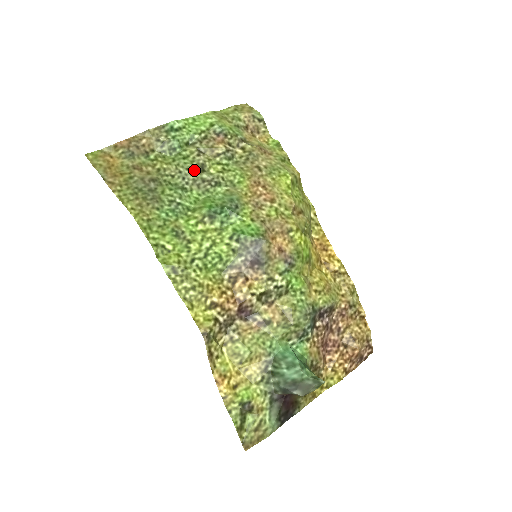
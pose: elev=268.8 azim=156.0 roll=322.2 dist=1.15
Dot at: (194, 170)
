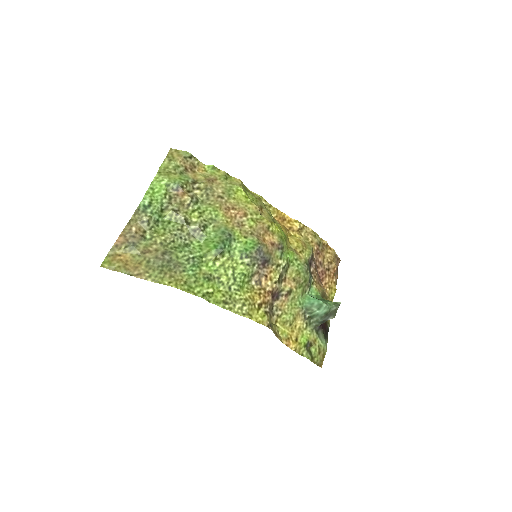
Dot at: (183, 227)
